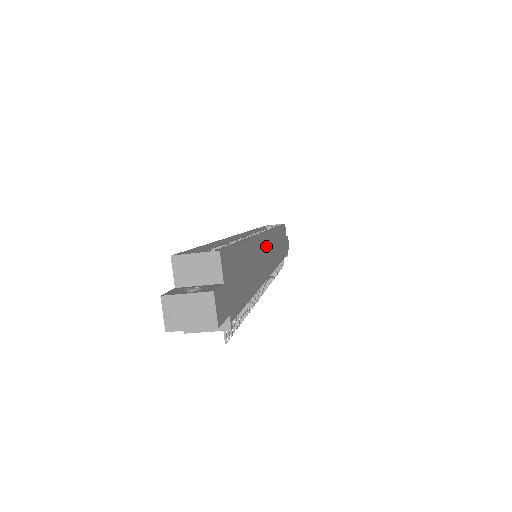
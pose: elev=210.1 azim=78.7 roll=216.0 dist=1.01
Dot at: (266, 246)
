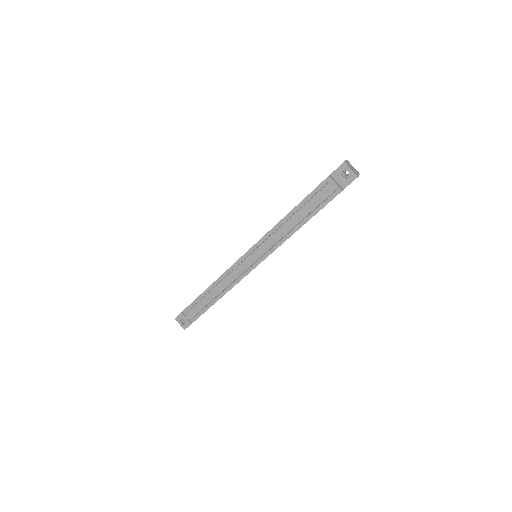
Dot at: occluded
